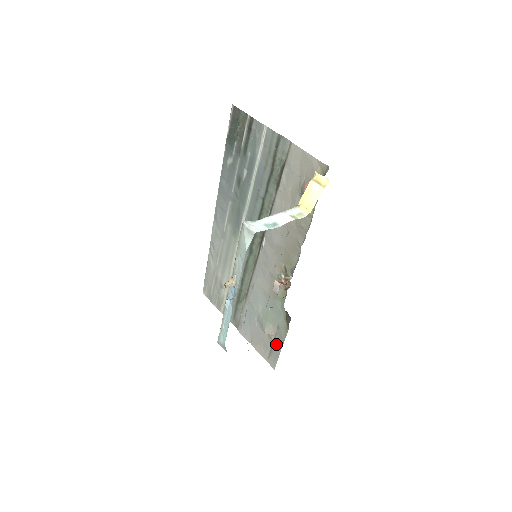
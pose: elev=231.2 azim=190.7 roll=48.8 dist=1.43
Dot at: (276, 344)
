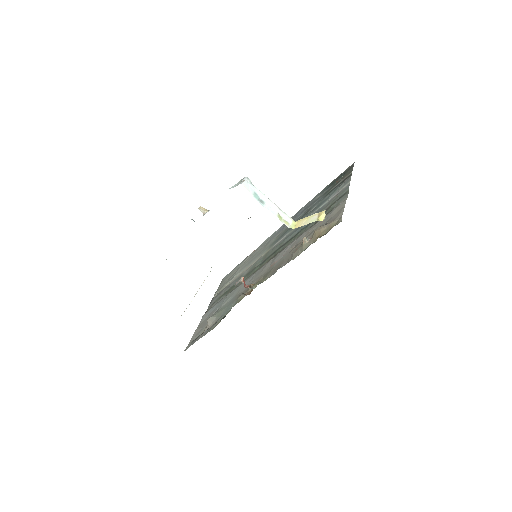
Dot at: (203, 333)
